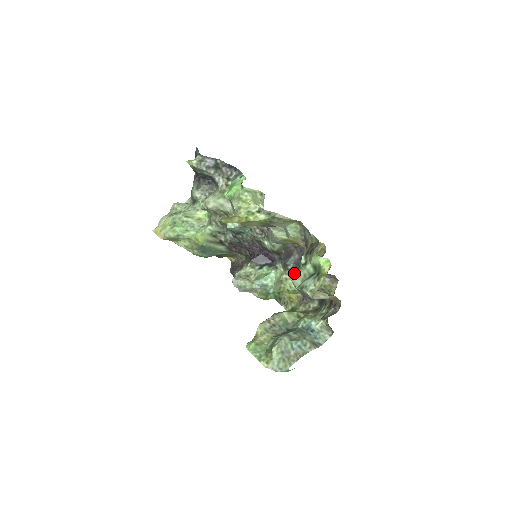
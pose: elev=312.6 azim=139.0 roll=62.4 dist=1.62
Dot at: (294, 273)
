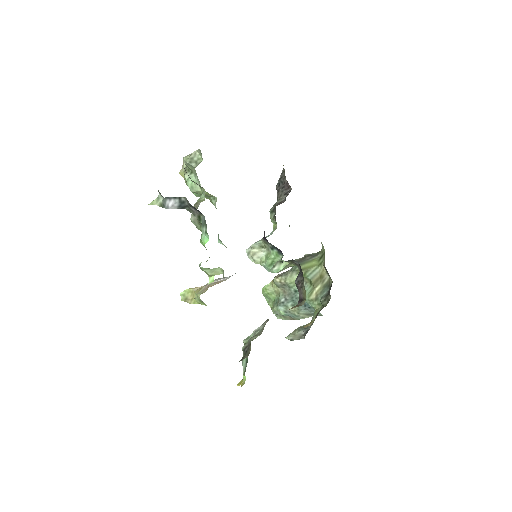
Dot at: (299, 270)
